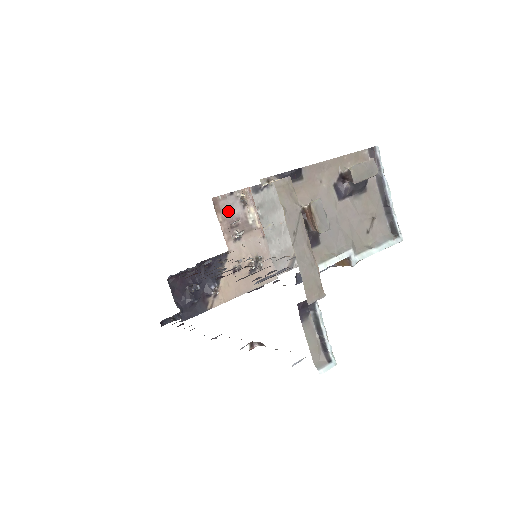
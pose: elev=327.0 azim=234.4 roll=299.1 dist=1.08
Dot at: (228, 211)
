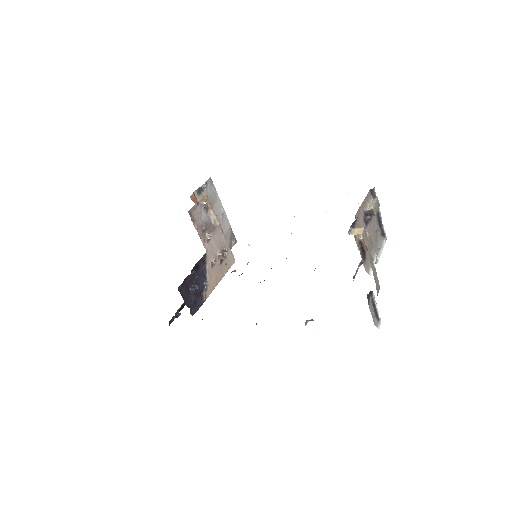
Dot at: (199, 219)
